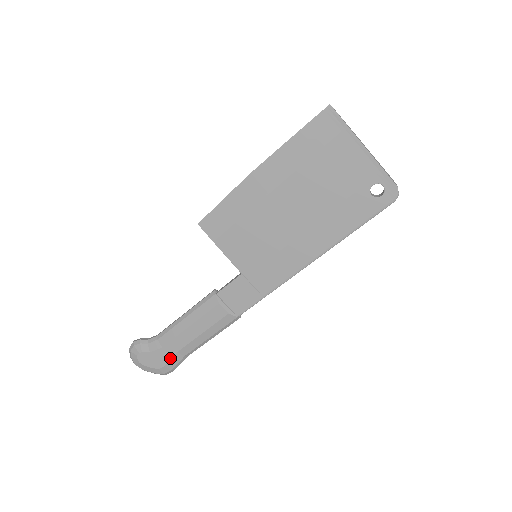
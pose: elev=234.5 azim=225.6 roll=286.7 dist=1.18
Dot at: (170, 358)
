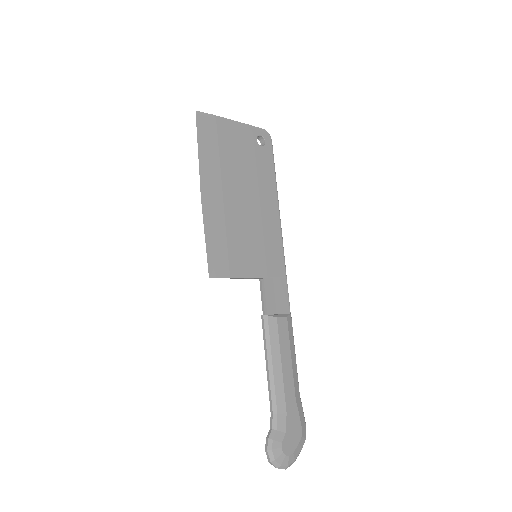
Dot at: (297, 413)
